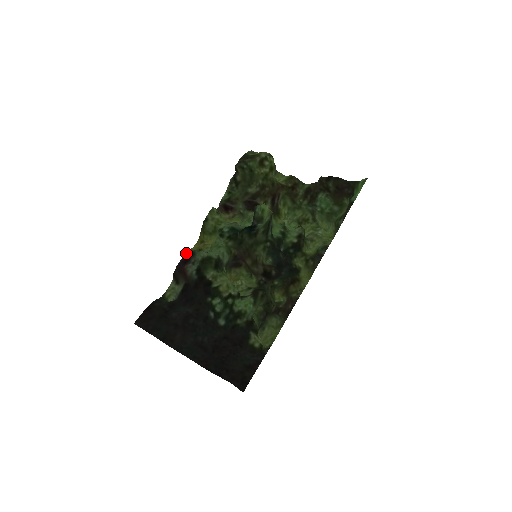
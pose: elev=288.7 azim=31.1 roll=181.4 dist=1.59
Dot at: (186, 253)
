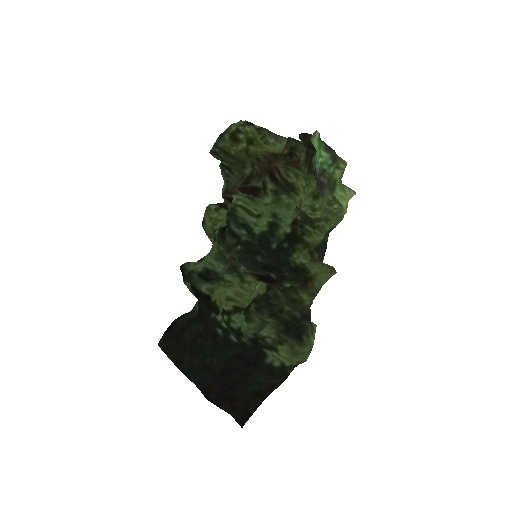
Dot at: occluded
